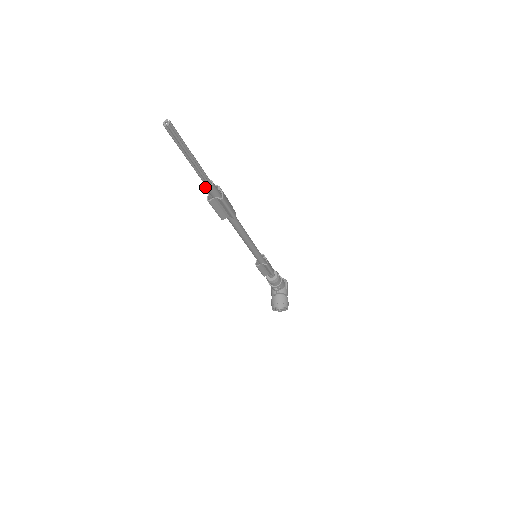
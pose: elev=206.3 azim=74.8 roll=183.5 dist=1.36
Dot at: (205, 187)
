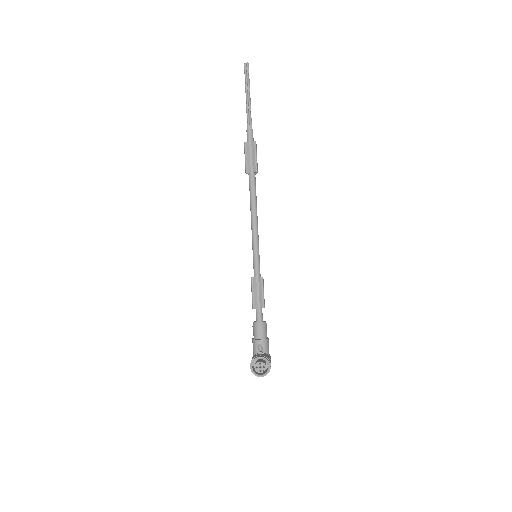
Dot at: (247, 129)
